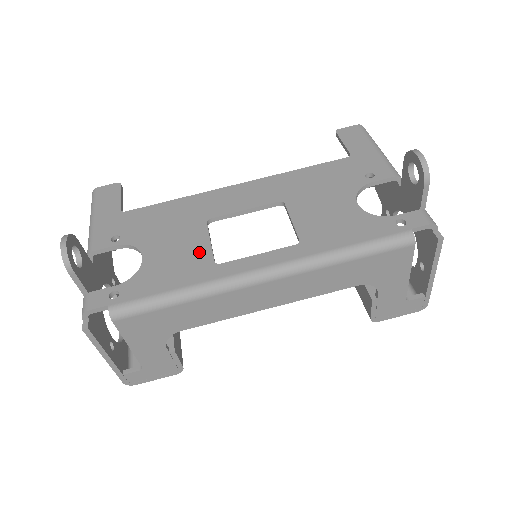
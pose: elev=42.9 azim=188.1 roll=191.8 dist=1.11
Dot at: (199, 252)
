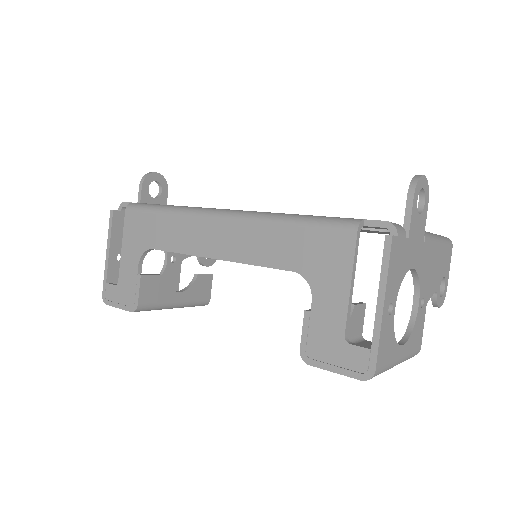
Dot at: occluded
